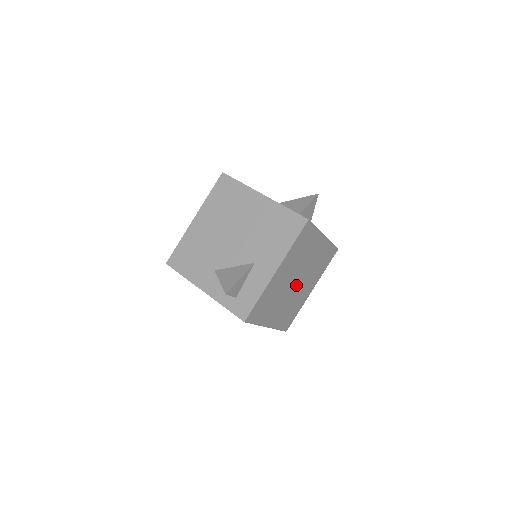
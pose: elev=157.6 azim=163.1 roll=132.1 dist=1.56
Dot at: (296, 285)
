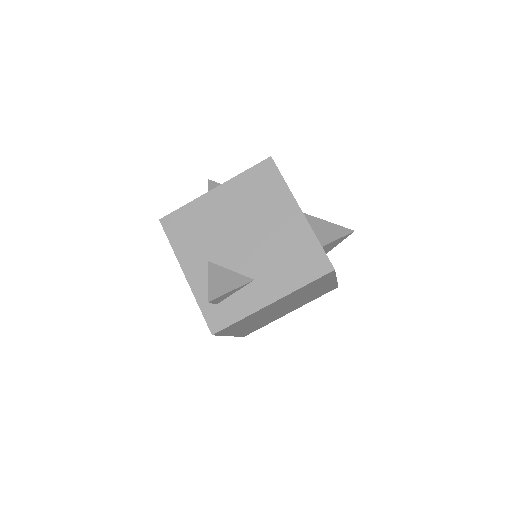
Dot at: (281, 310)
